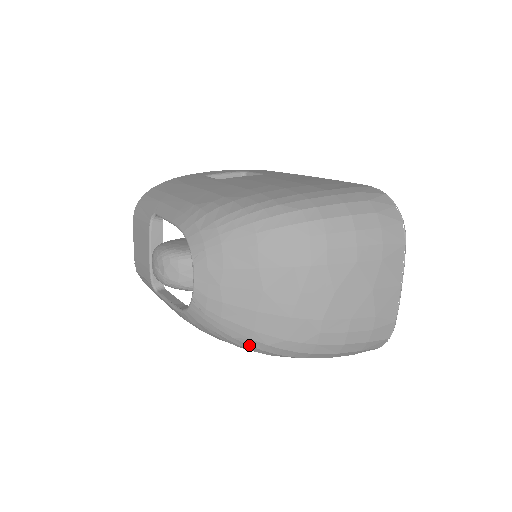
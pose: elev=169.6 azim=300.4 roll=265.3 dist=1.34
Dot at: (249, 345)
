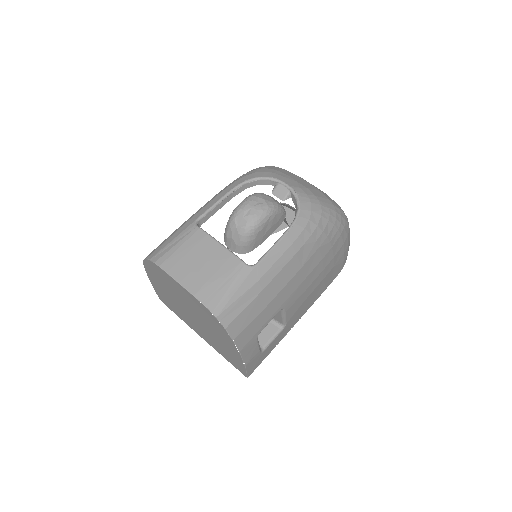
Dot at: (336, 212)
